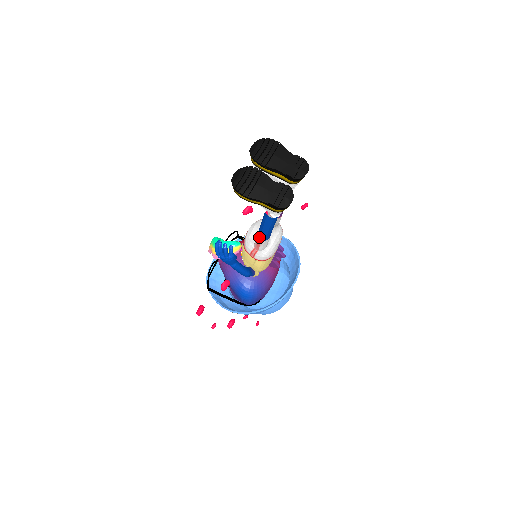
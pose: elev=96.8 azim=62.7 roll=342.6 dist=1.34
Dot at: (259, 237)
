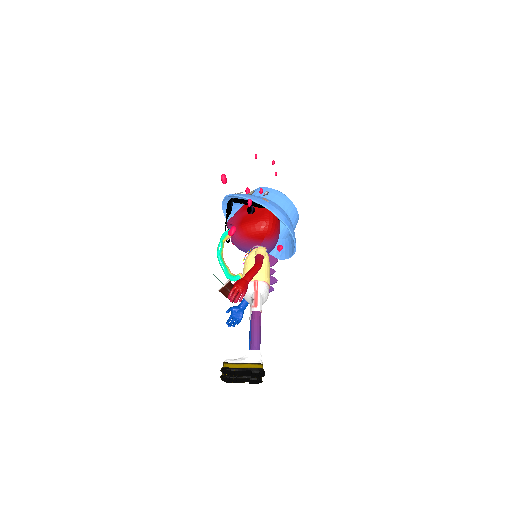
Dot at: occluded
